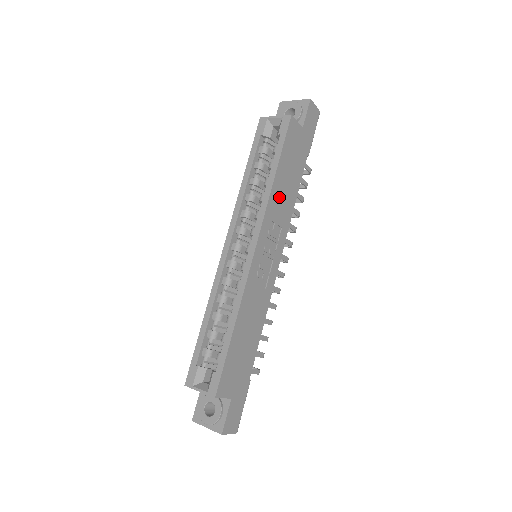
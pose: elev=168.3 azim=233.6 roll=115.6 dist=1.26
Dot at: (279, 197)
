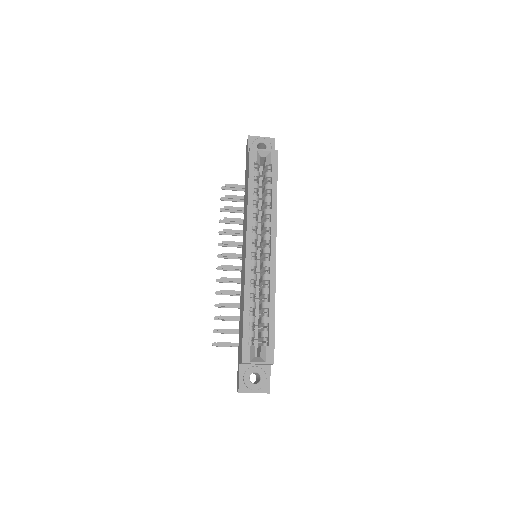
Dot at: occluded
